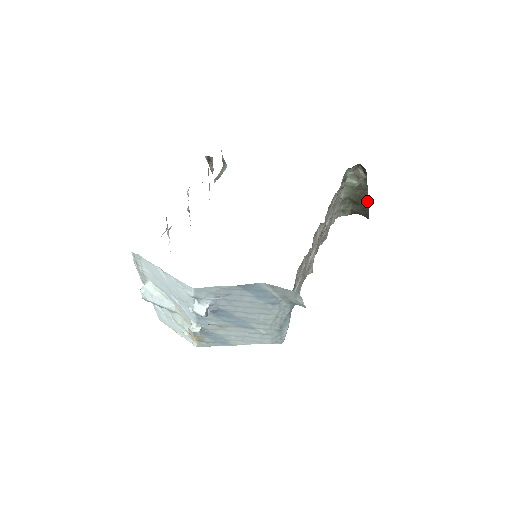
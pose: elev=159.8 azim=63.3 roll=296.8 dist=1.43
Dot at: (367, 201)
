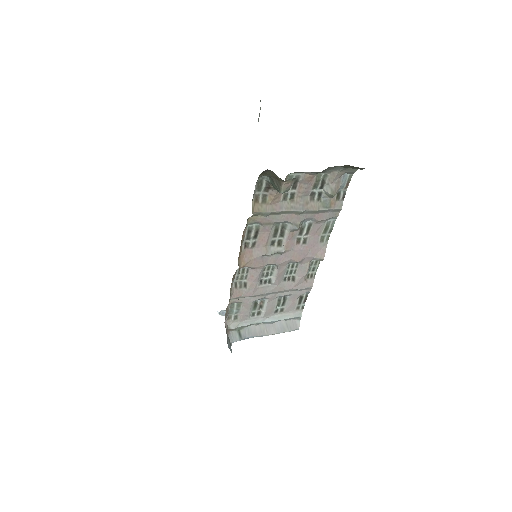
Dot at: occluded
